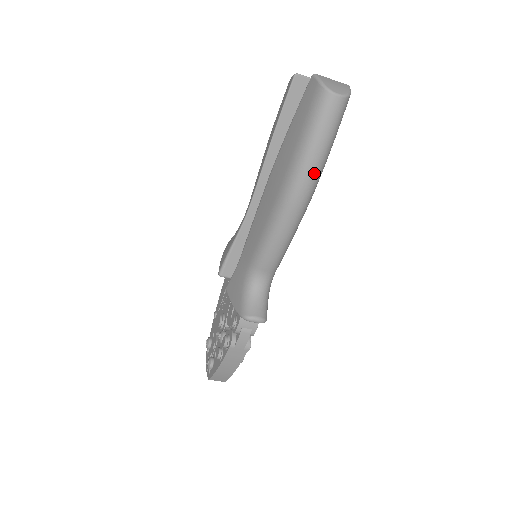
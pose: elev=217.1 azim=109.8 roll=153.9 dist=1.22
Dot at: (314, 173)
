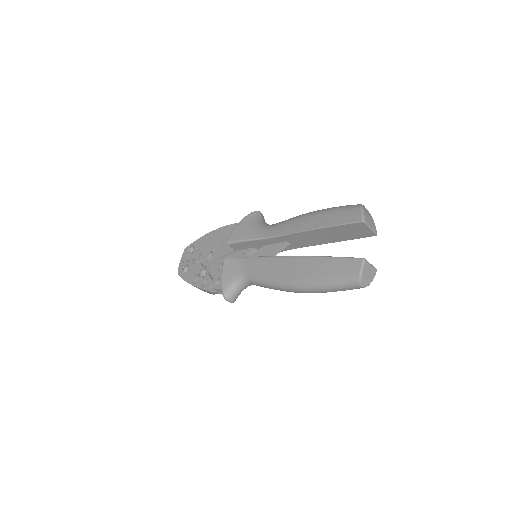
Dot at: occluded
